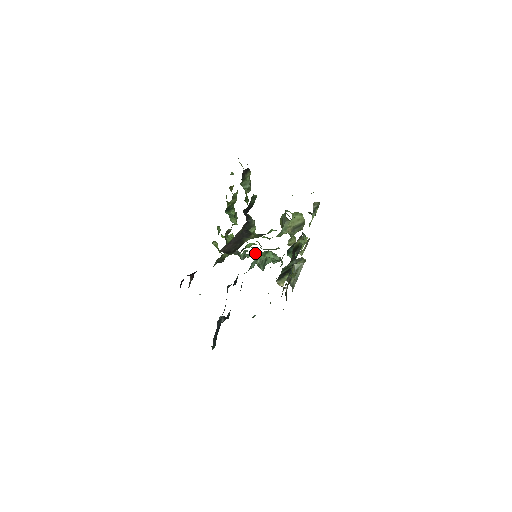
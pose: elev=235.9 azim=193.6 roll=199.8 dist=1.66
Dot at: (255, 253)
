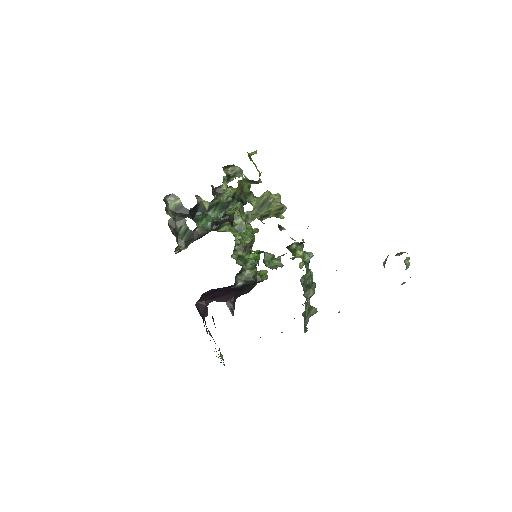
Dot at: (276, 258)
